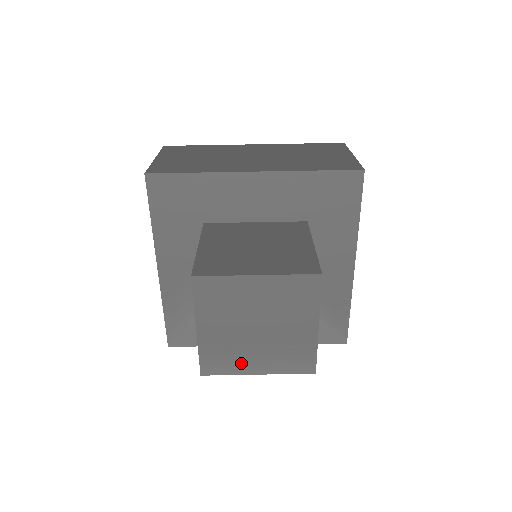
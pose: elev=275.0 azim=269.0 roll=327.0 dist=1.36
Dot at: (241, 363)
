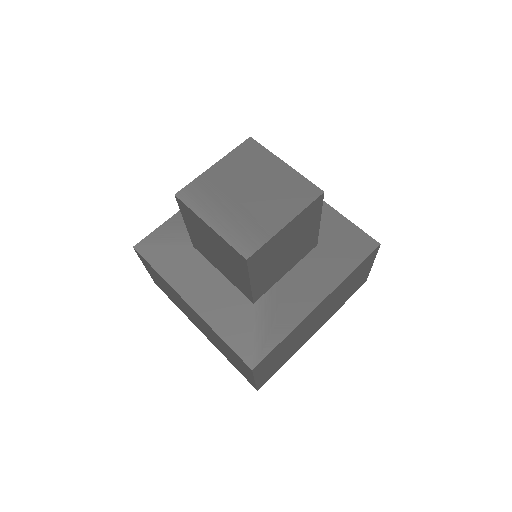
Dot at: (209, 208)
